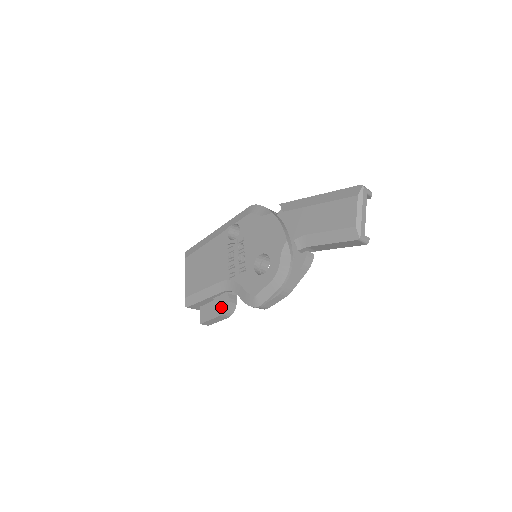
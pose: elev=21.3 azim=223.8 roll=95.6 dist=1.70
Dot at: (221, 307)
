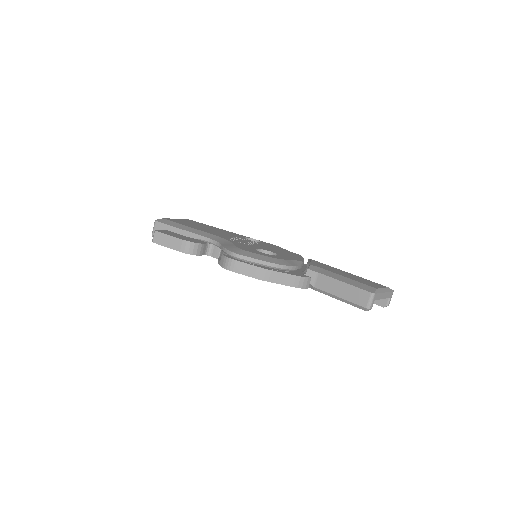
Dot at: (191, 240)
